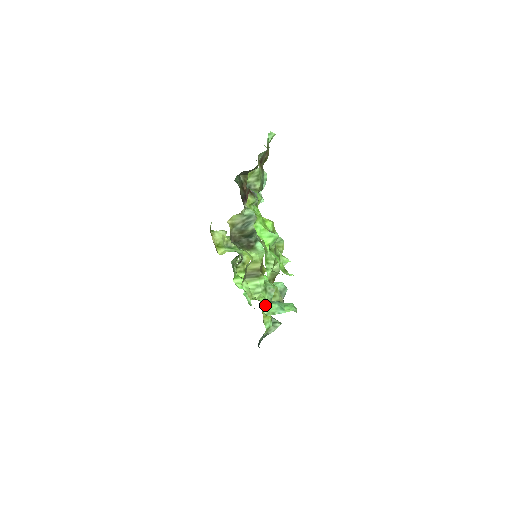
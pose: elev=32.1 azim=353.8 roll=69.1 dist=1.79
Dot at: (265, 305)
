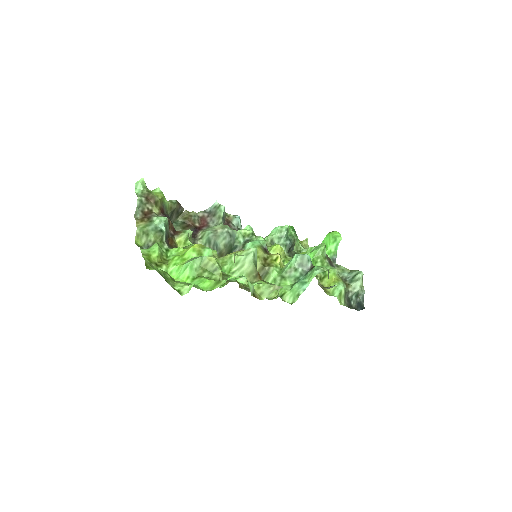
Dot at: (285, 295)
